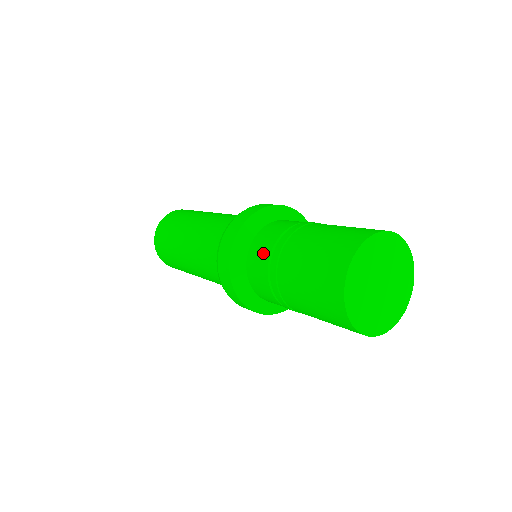
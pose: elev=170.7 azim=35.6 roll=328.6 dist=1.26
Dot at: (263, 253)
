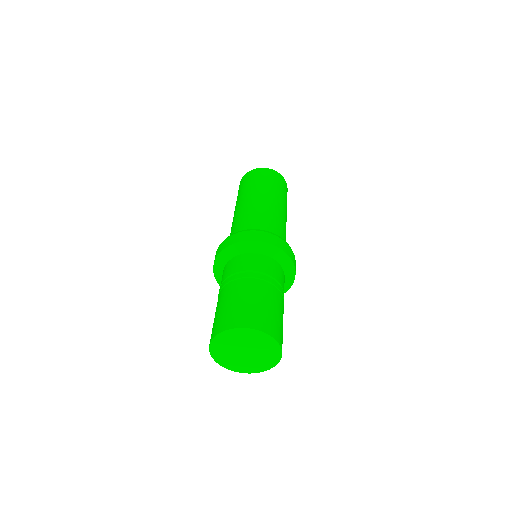
Dot at: (241, 265)
